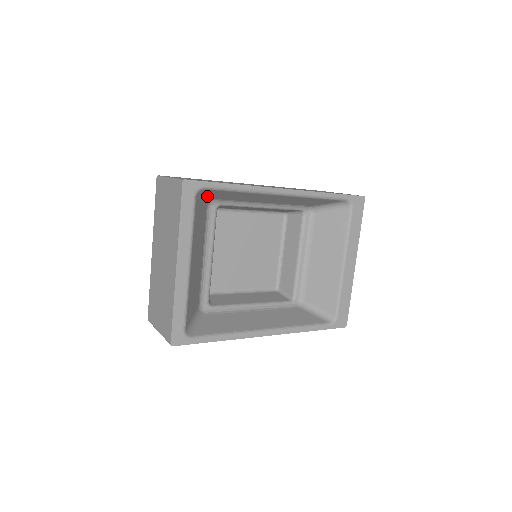
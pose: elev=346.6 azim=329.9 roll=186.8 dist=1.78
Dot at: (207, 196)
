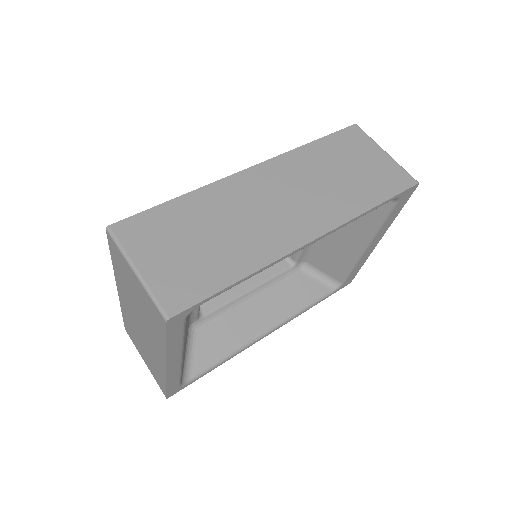
Dot at: occluded
